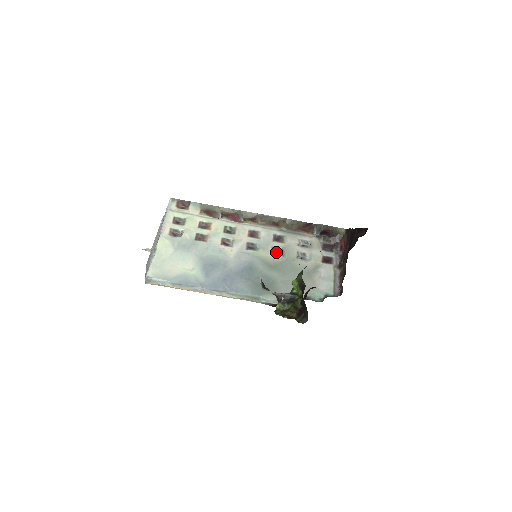
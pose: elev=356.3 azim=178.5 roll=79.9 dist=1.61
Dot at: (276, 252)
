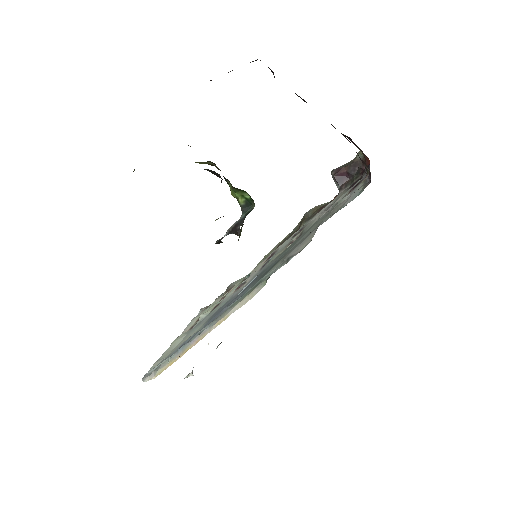
Dot at: occluded
